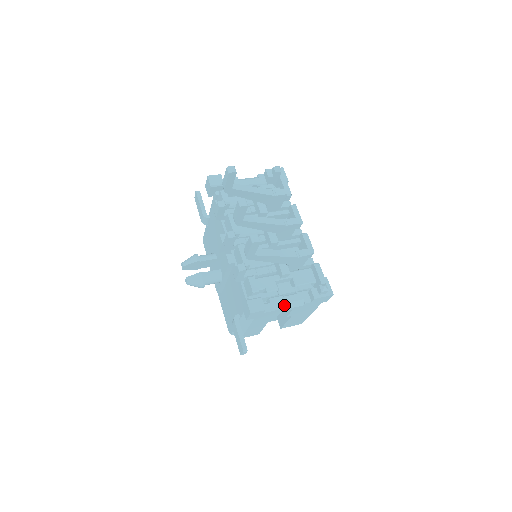
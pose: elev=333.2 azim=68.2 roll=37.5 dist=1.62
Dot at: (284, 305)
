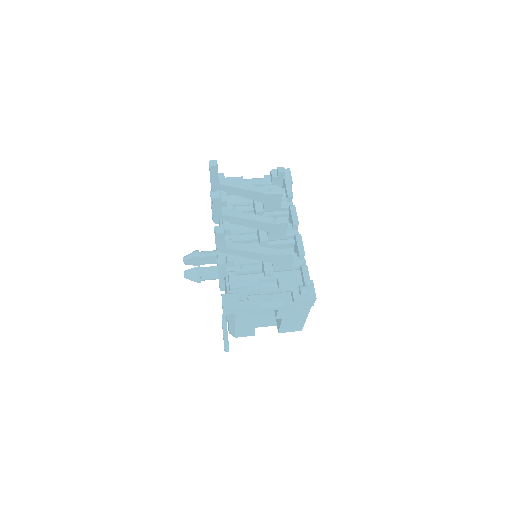
Dot at: (263, 304)
